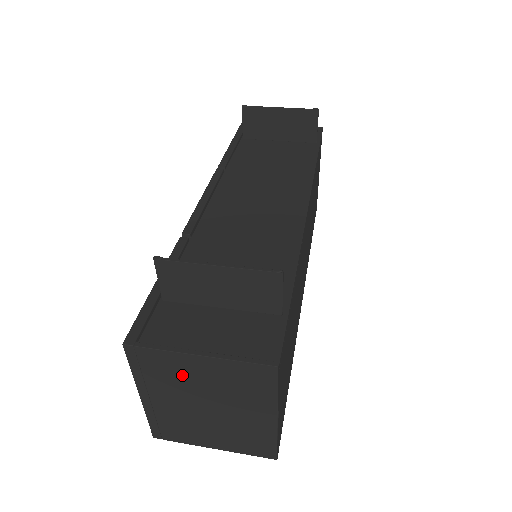
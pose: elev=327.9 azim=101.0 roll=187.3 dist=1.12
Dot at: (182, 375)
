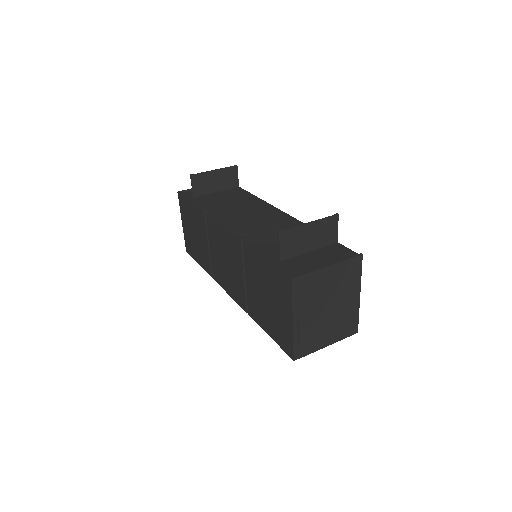
Dot at: (319, 287)
